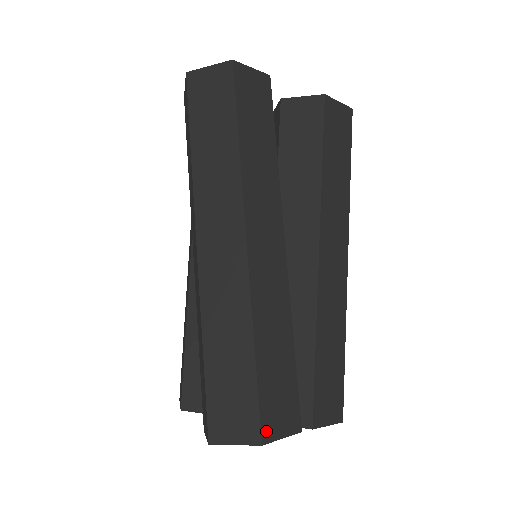
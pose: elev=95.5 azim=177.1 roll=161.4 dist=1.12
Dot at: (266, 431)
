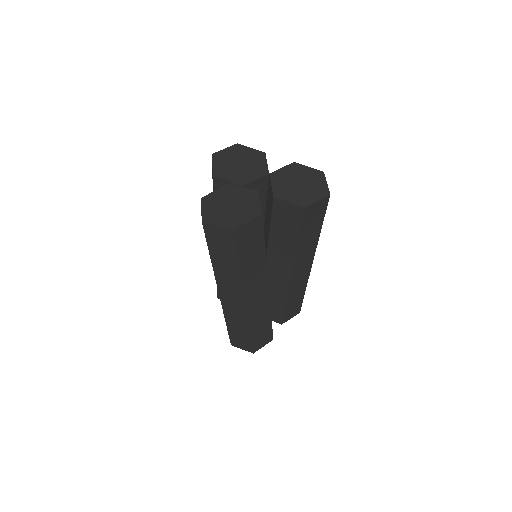
Dot at: (255, 349)
